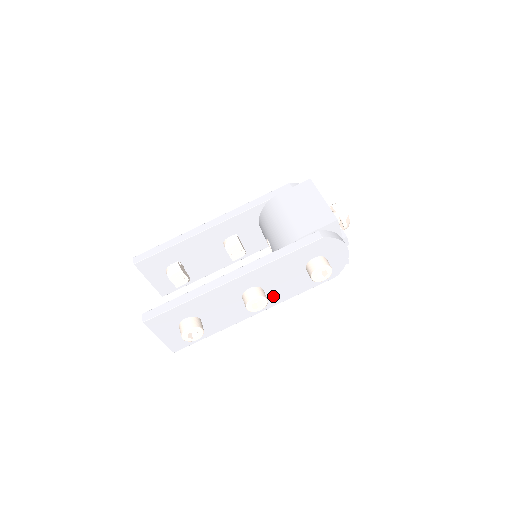
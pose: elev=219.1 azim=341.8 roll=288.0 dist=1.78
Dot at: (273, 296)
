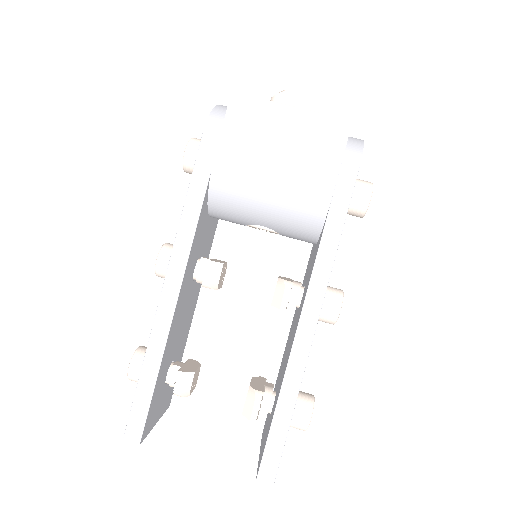
Dot at: occluded
